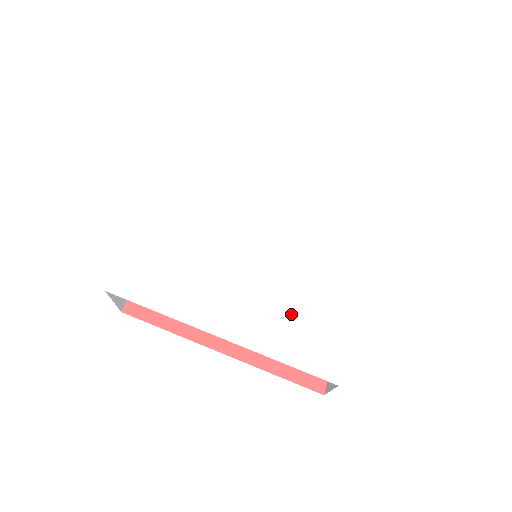
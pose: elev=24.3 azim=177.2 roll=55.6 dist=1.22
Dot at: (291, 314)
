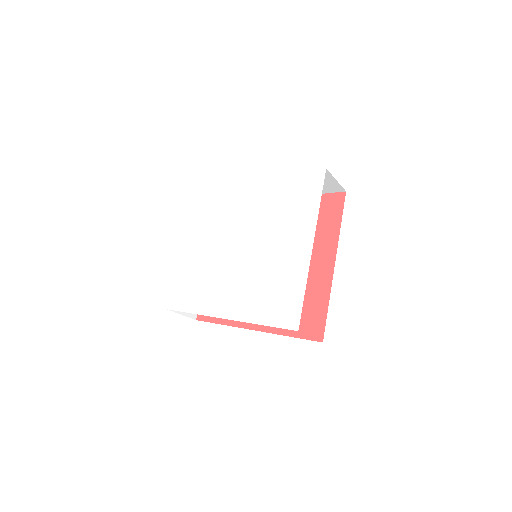
Dot at: (266, 290)
